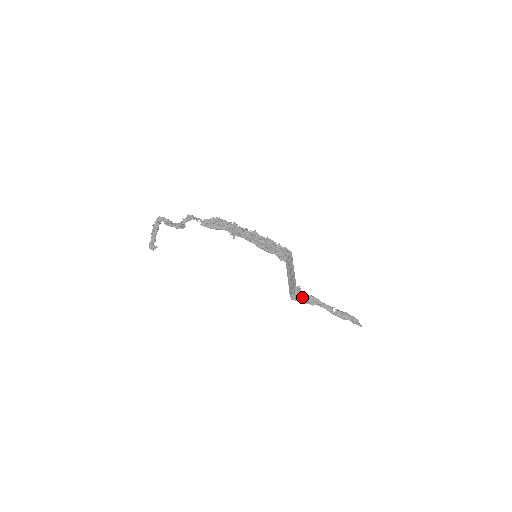
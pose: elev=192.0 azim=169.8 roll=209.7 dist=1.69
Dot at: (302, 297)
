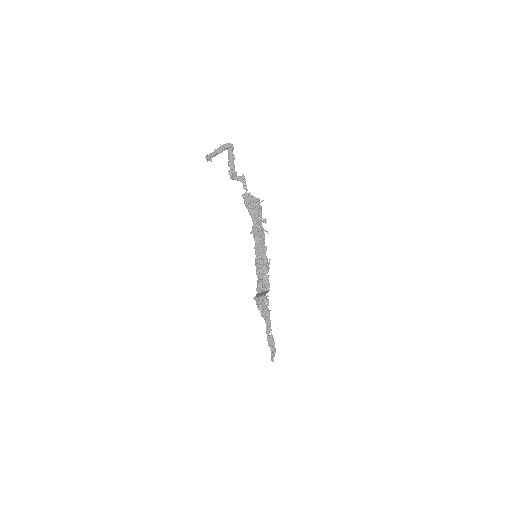
Dot at: (262, 304)
